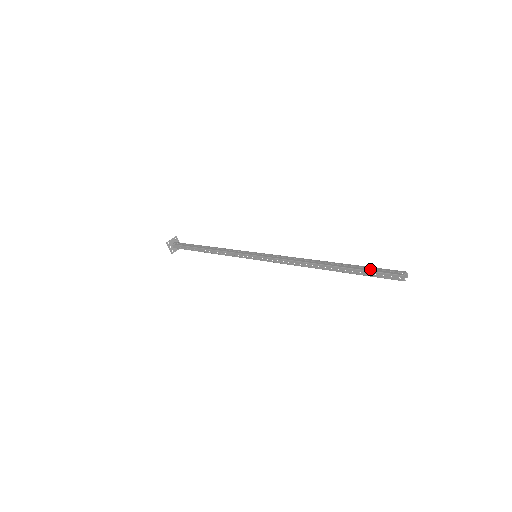
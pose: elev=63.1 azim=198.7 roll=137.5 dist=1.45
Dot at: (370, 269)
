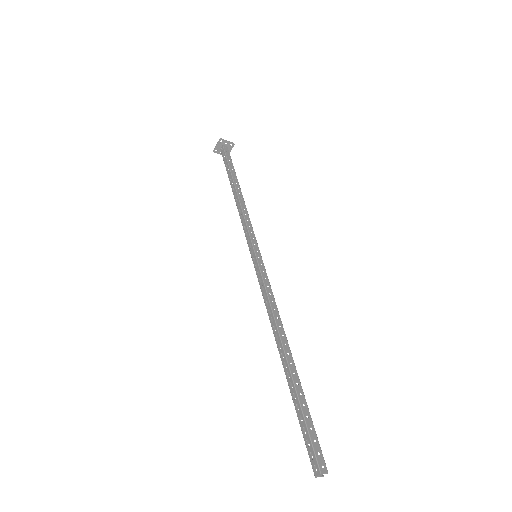
Dot at: (301, 423)
